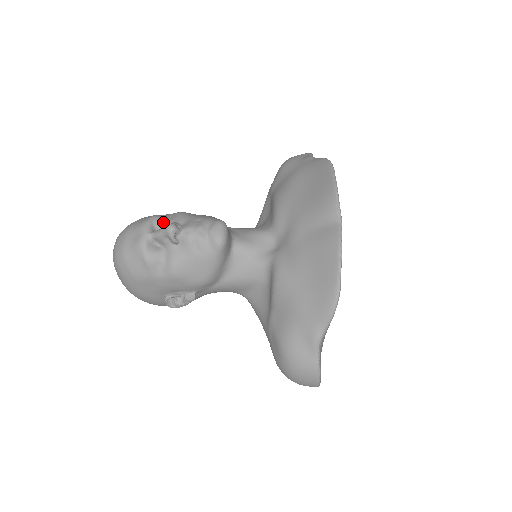
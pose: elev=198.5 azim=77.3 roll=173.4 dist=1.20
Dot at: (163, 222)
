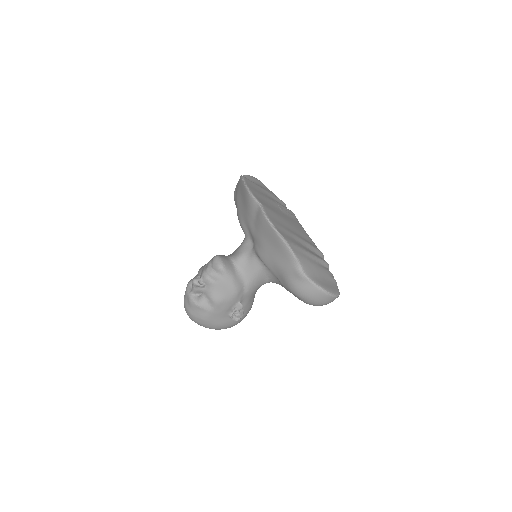
Dot at: occluded
